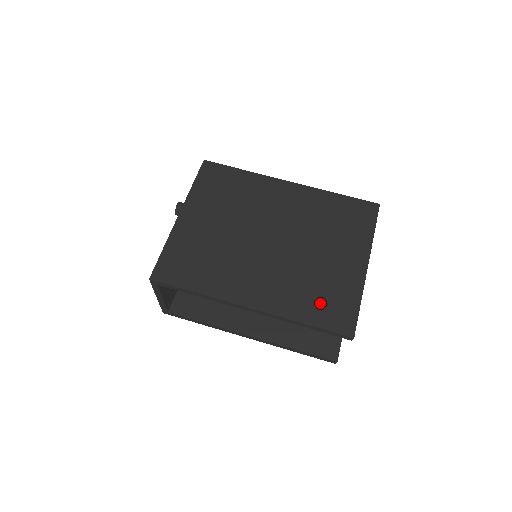
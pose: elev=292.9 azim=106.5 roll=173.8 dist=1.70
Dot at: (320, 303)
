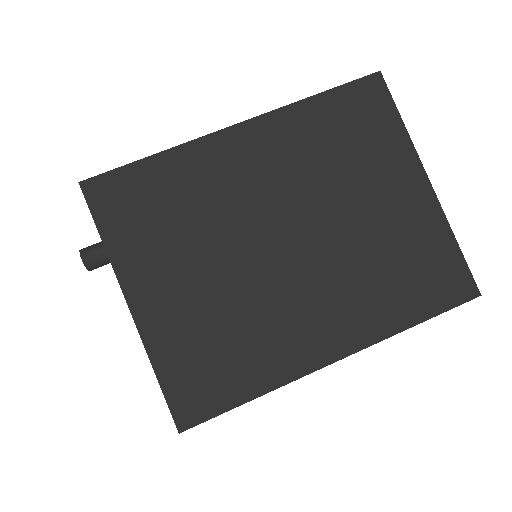
Dot at: (413, 283)
